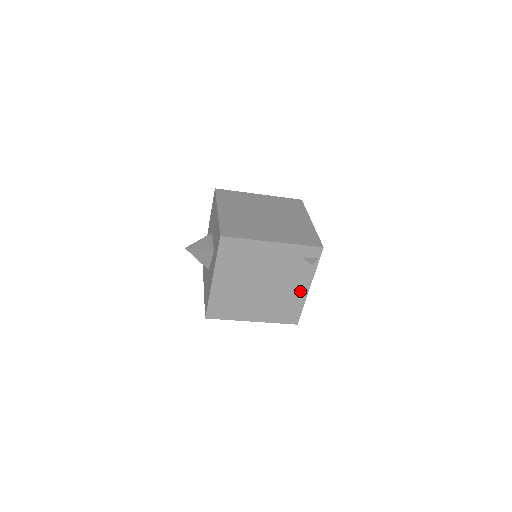
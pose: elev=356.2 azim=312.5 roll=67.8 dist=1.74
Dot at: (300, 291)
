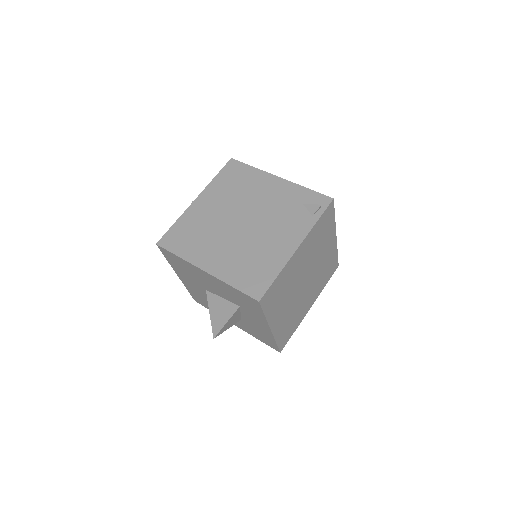
Dot at: (284, 247)
